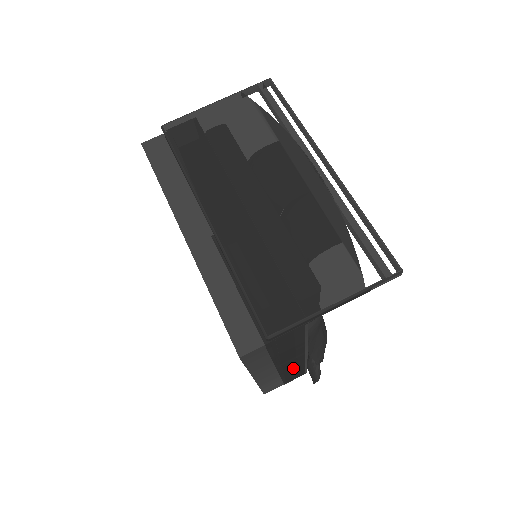
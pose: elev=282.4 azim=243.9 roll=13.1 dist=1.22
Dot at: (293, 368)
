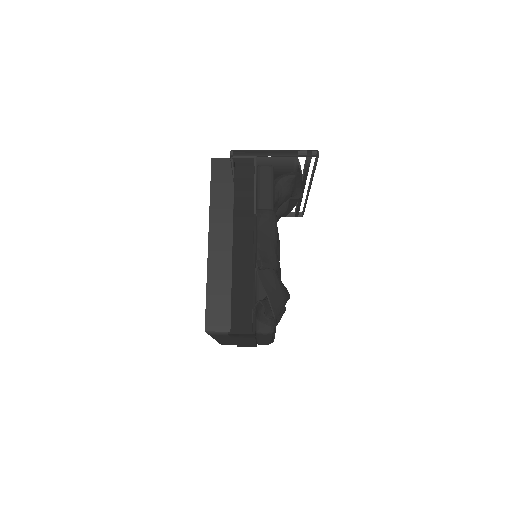
Dot at: (241, 272)
